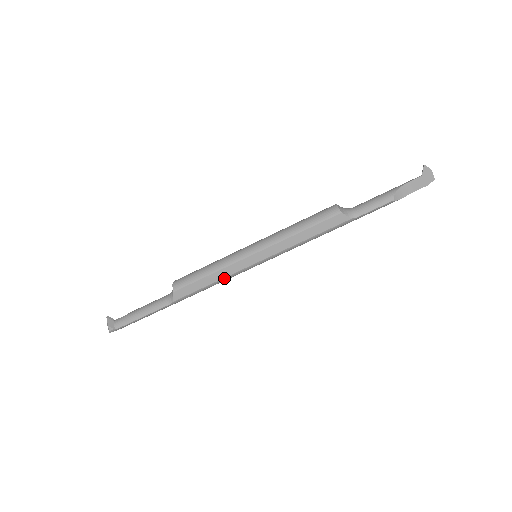
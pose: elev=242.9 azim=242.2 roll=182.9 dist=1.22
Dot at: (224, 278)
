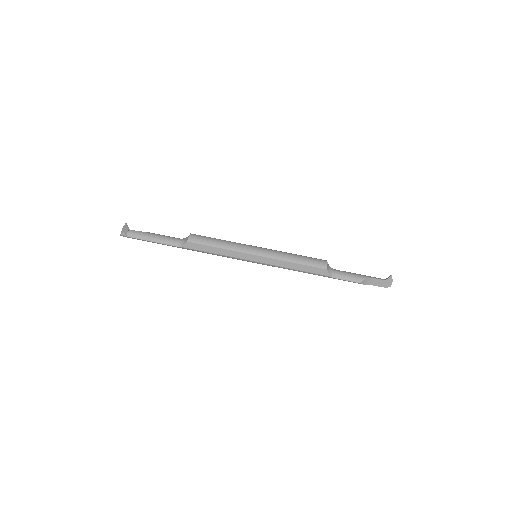
Dot at: (227, 256)
